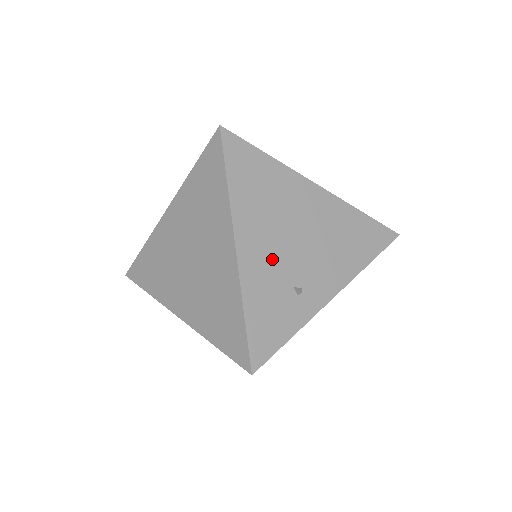
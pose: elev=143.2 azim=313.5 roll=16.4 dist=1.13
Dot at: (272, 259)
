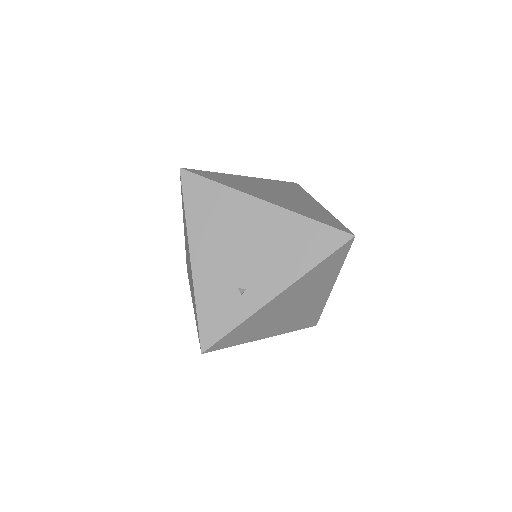
Dot at: (220, 267)
